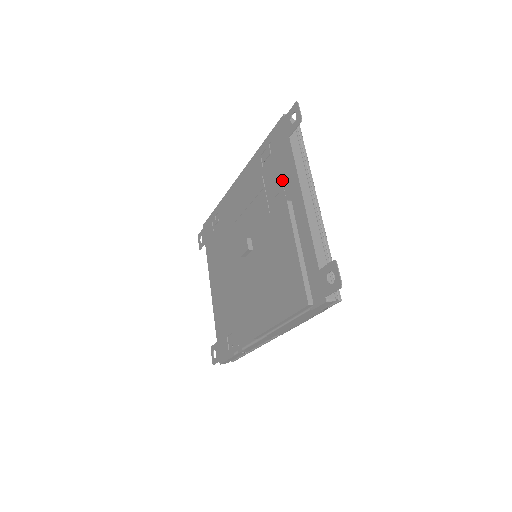
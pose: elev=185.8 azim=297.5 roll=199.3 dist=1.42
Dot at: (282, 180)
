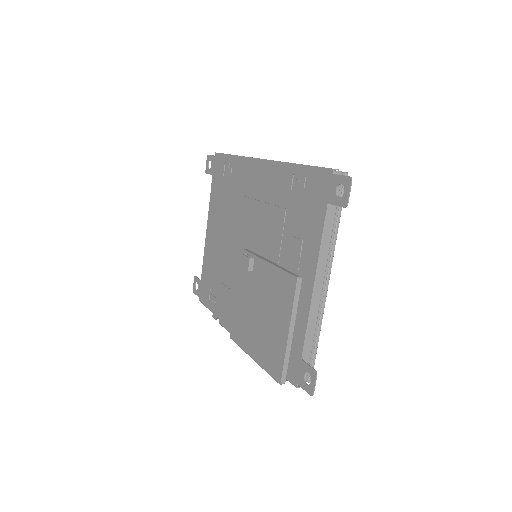
Dot at: occluded
